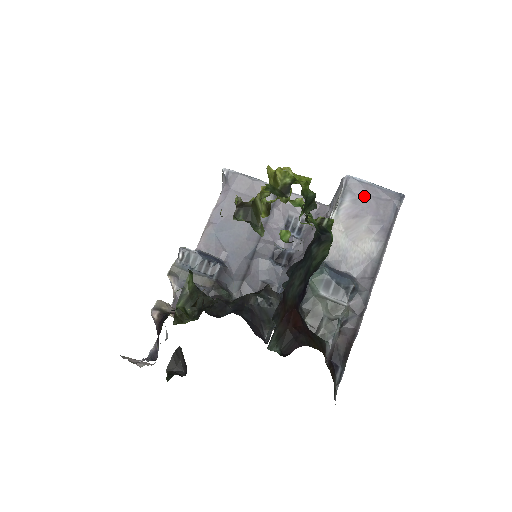
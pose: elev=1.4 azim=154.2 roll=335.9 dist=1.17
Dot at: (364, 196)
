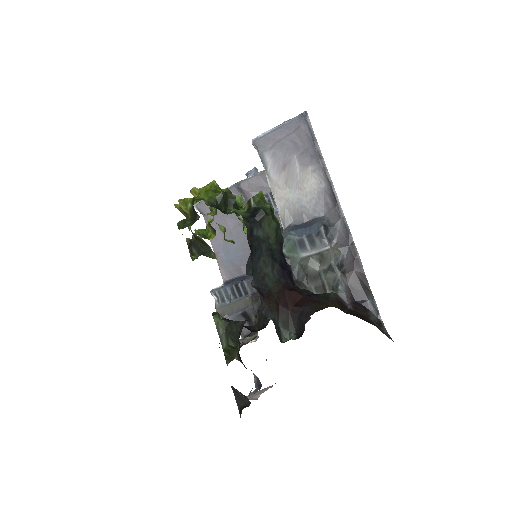
Dot at: (277, 144)
